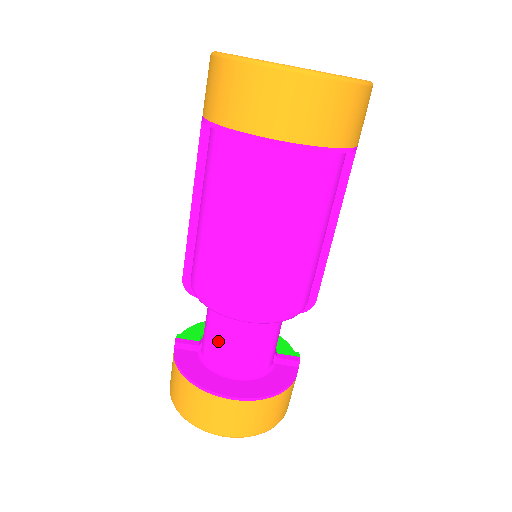
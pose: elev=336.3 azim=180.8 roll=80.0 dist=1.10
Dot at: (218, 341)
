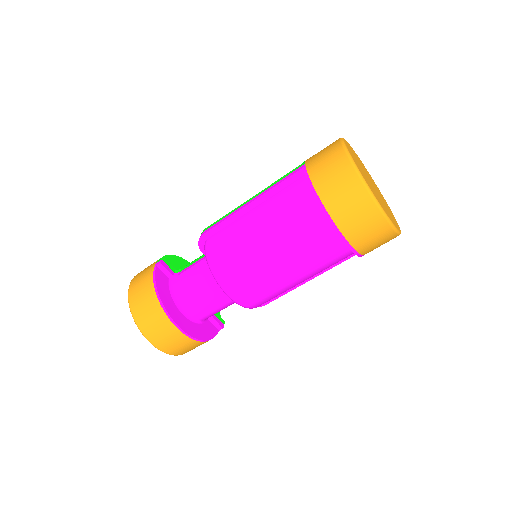
Dot at: (193, 287)
